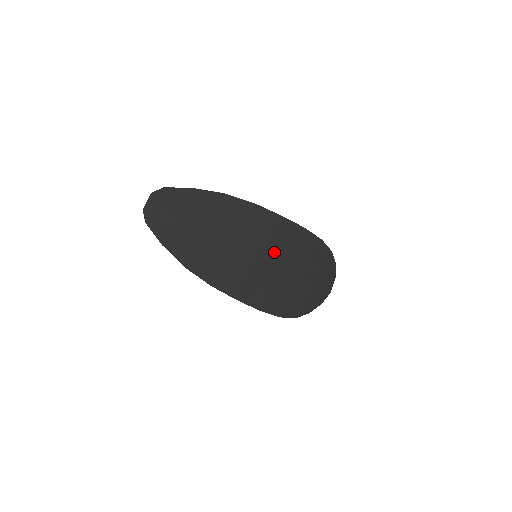
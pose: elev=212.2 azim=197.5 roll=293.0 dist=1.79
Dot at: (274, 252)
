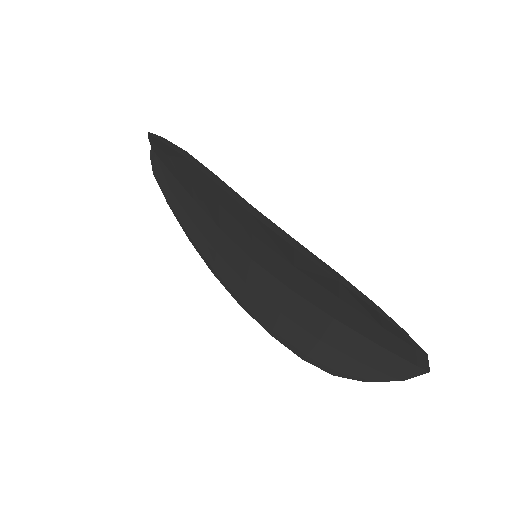
Dot at: (271, 262)
